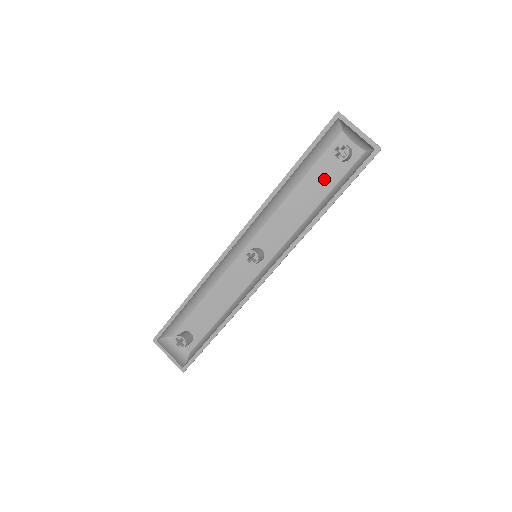
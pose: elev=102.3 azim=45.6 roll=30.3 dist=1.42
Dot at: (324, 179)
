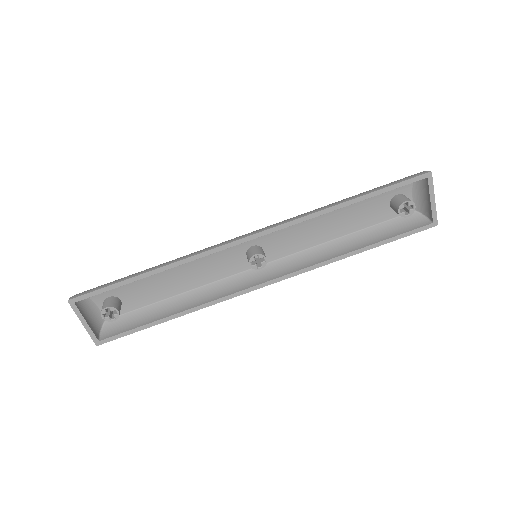
Dot at: (366, 215)
